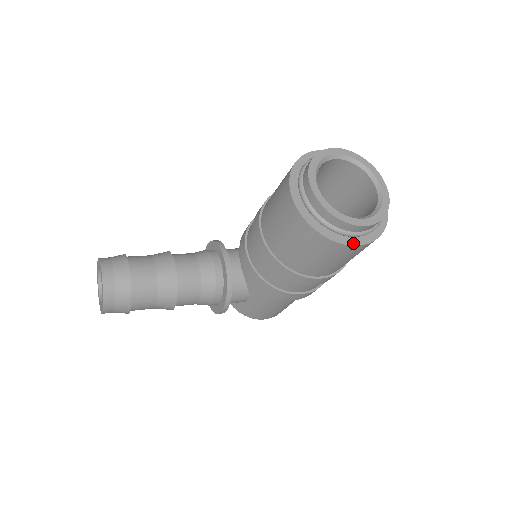
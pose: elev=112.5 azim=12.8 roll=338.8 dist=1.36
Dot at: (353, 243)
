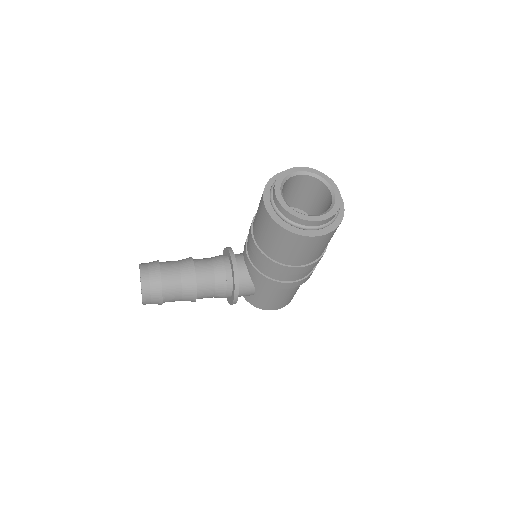
Dot at: (312, 235)
